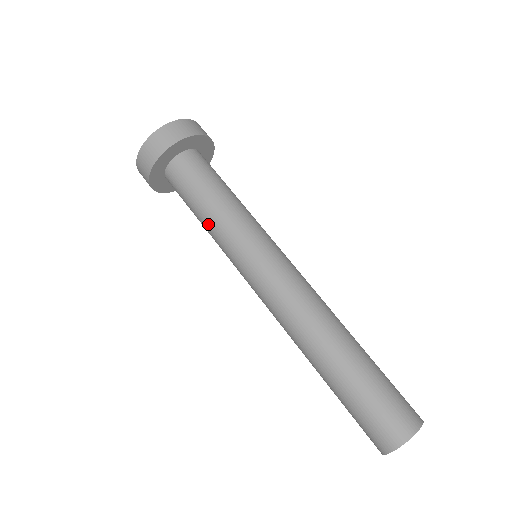
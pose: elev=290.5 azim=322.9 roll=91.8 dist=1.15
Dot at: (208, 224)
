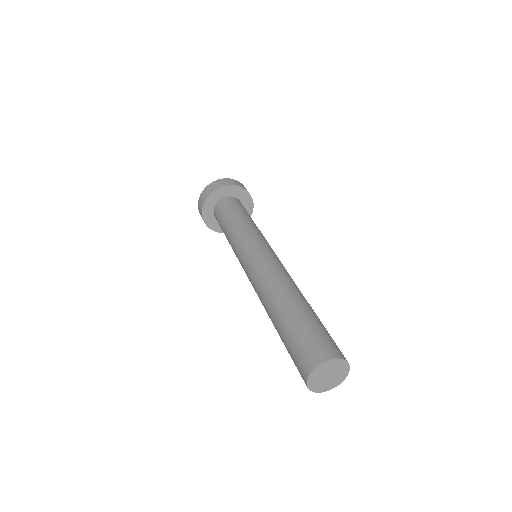
Dot at: (229, 232)
